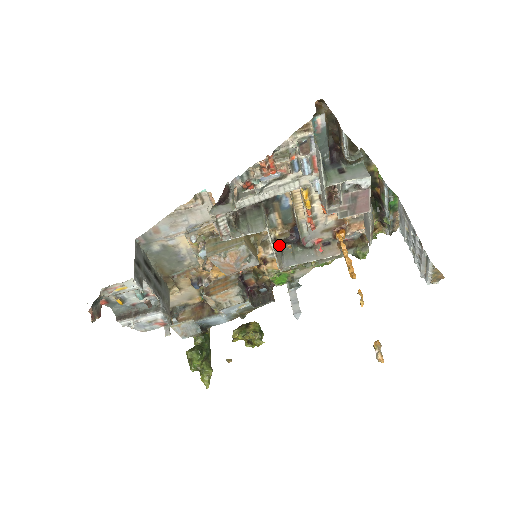
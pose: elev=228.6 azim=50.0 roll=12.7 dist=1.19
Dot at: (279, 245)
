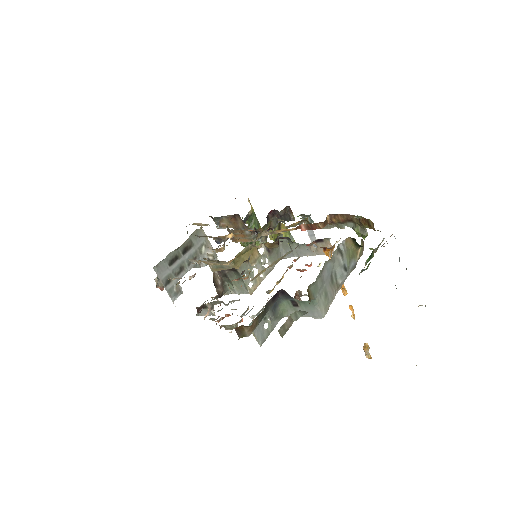
Dot at: (273, 250)
